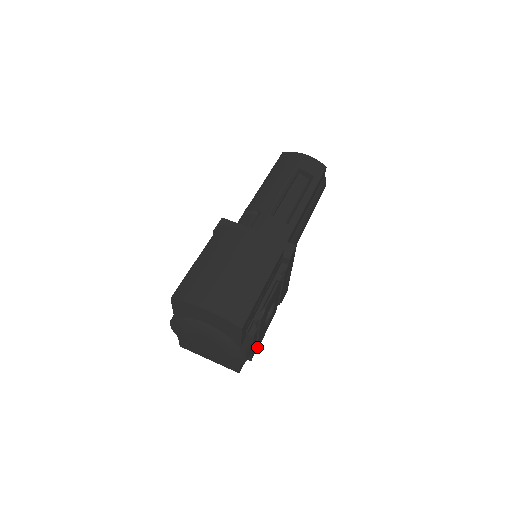
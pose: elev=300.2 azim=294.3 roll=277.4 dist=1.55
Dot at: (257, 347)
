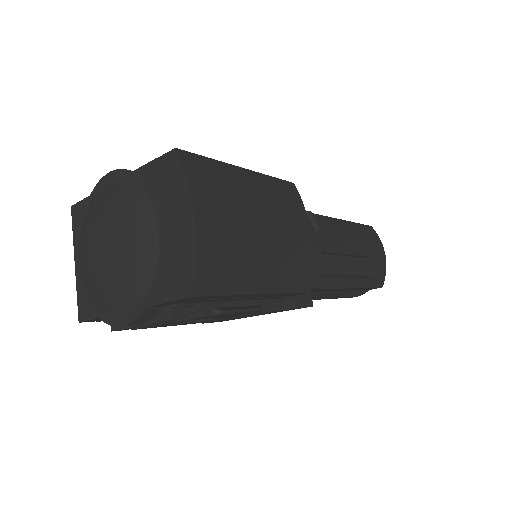
Dot at: (137, 328)
